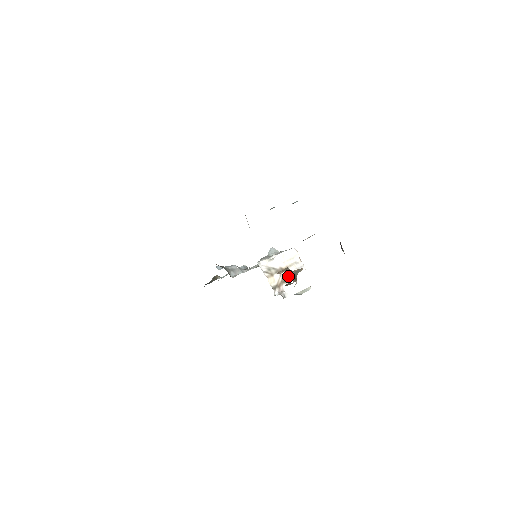
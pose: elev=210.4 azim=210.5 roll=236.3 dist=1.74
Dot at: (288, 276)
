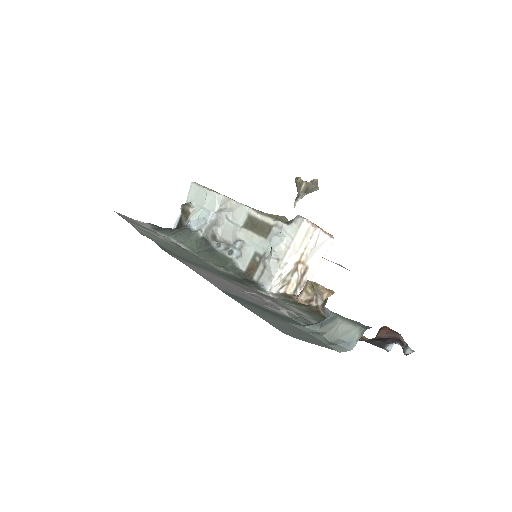
Dot at: (306, 262)
